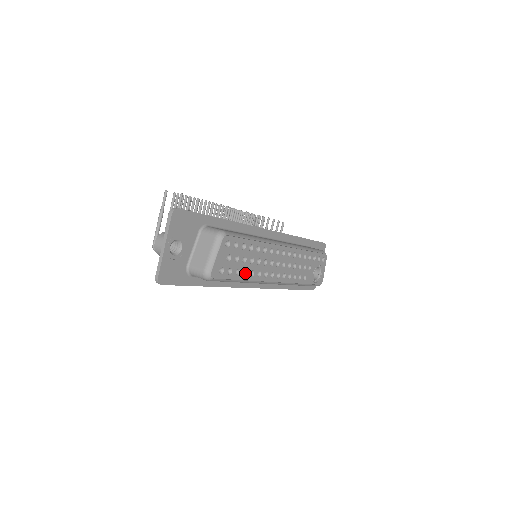
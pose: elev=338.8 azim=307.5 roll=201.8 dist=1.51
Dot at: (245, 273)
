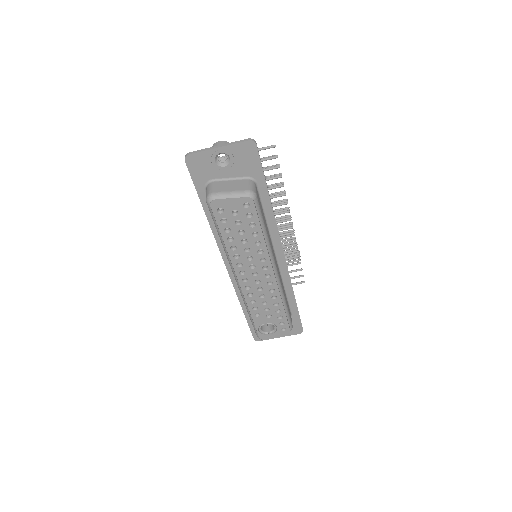
Dot at: (231, 240)
